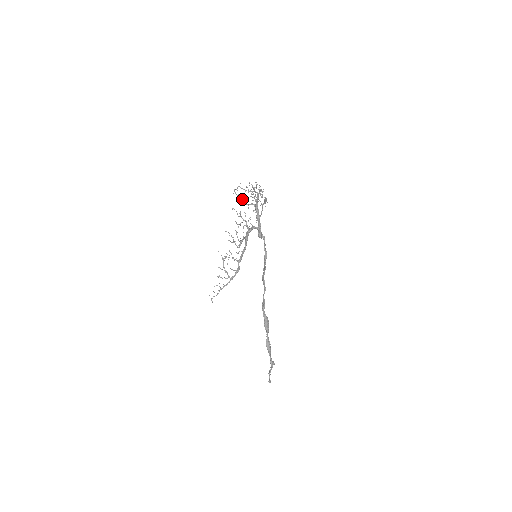
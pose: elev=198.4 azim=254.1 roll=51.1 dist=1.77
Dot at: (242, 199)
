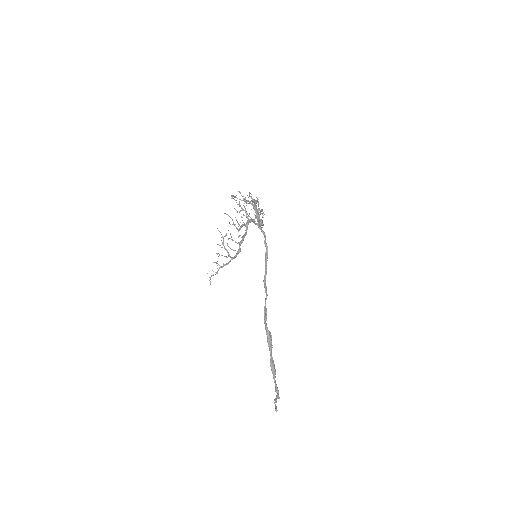
Dot at: occluded
